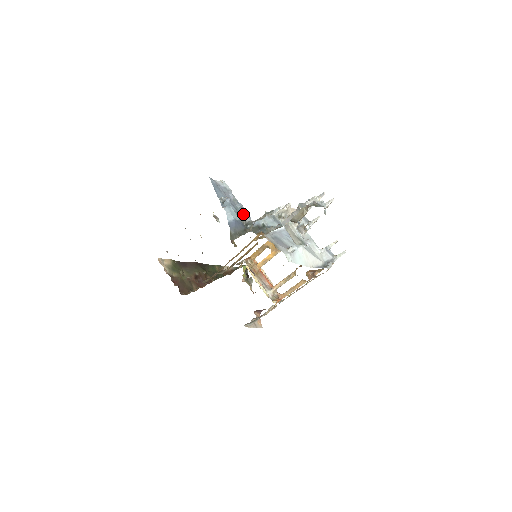
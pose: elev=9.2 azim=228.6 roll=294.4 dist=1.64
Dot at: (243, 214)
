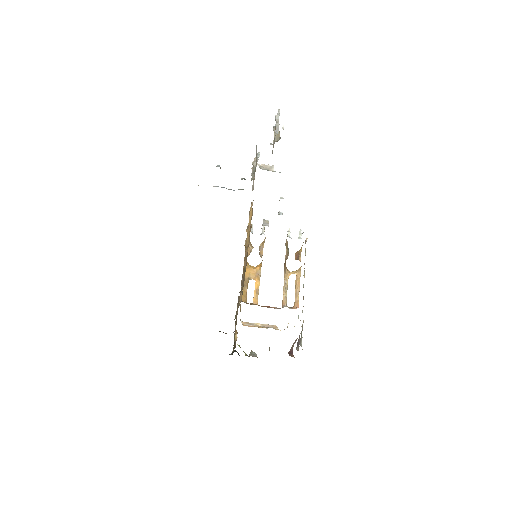
Dot at: (233, 190)
